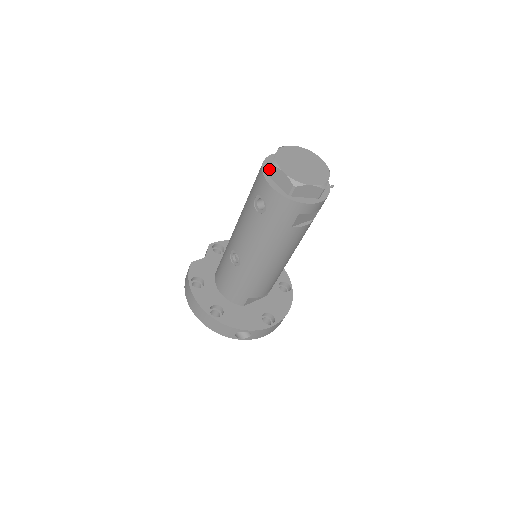
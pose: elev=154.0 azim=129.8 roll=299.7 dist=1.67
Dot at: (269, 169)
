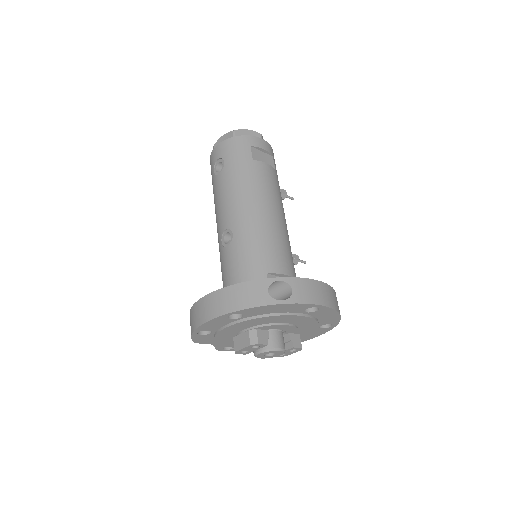
Dot at: occluded
